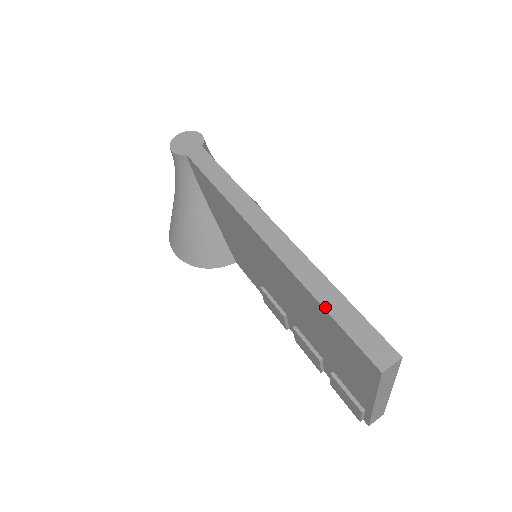
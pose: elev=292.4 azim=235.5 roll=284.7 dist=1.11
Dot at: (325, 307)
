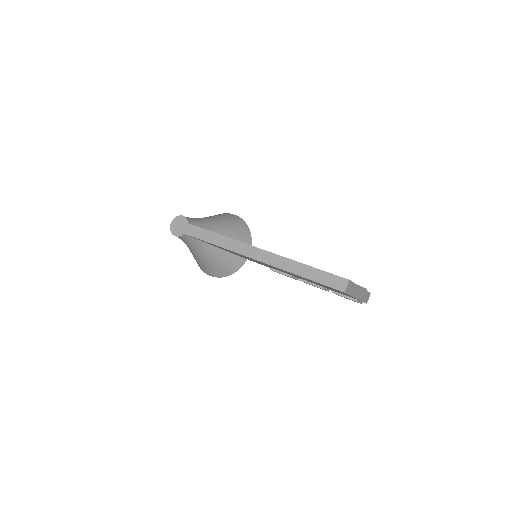
Dot at: (304, 277)
